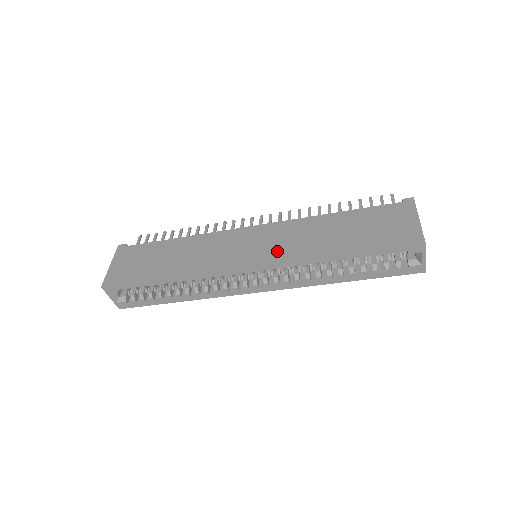
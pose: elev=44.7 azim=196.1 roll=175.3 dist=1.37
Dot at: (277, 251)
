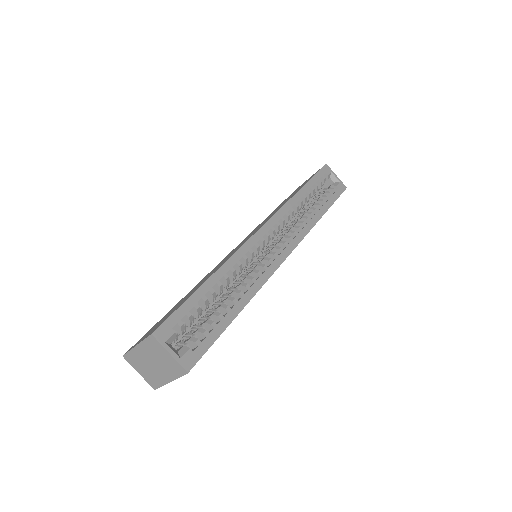
Dot at: (266, 220)
